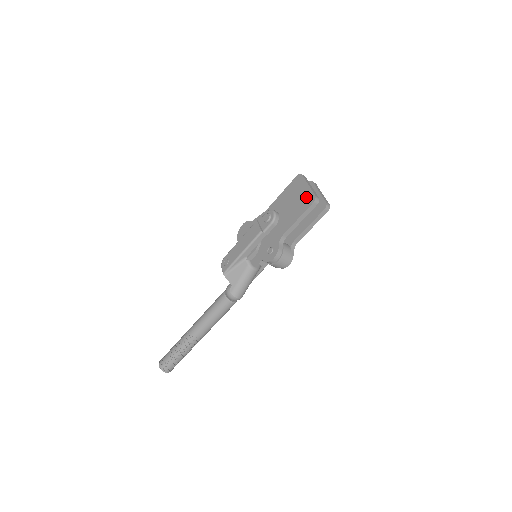
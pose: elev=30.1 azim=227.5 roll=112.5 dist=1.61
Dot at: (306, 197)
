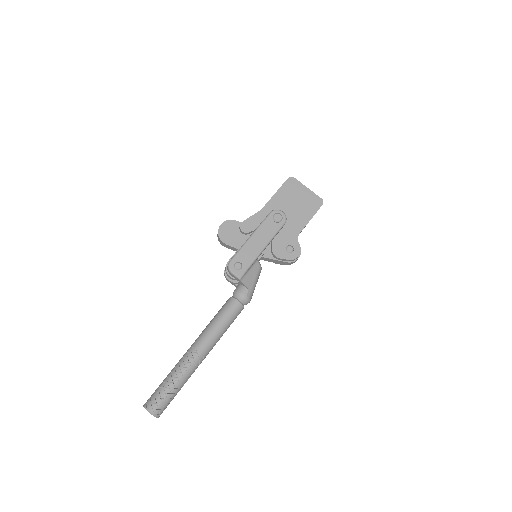
Dot at: (312, 199)
